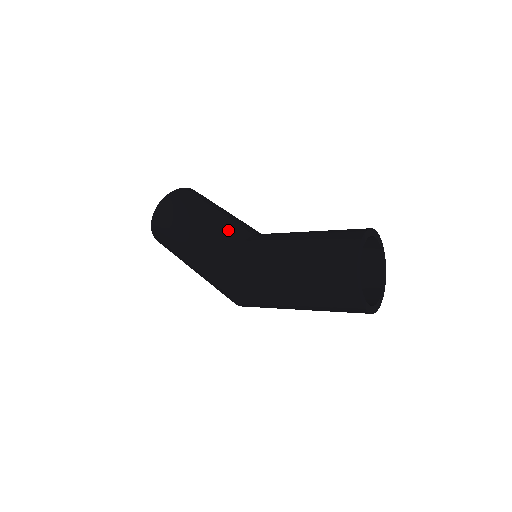
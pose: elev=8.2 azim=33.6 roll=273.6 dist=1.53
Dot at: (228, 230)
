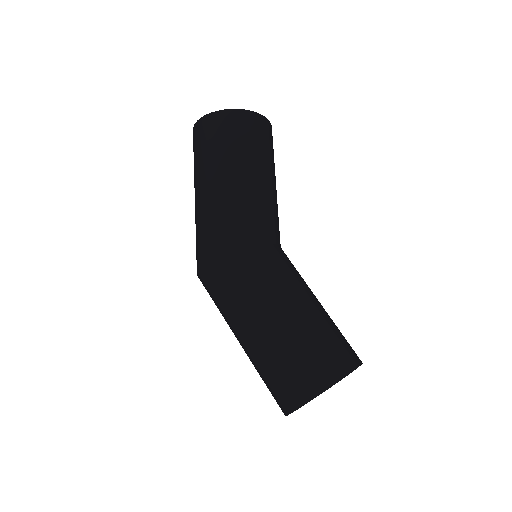
Dot at: (262, 216)
